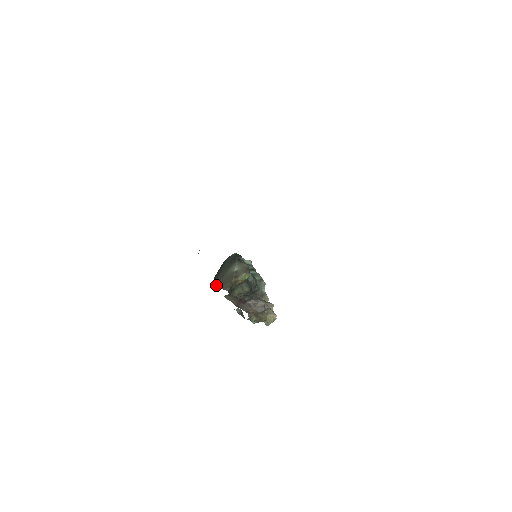
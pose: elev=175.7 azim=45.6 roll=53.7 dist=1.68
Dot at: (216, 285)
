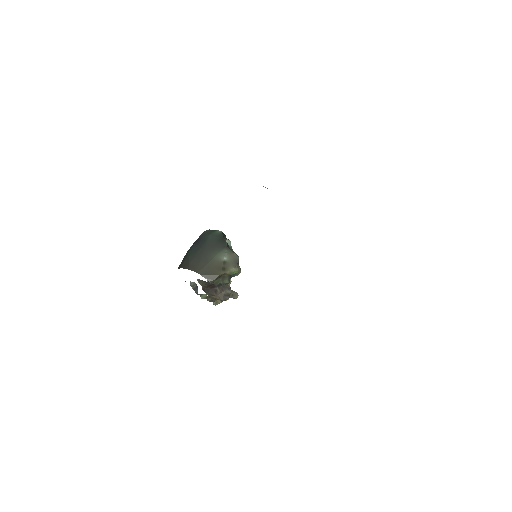
Dot at: (199, 271)
